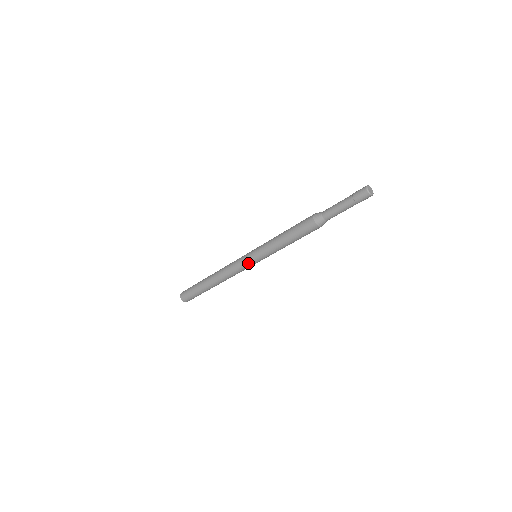
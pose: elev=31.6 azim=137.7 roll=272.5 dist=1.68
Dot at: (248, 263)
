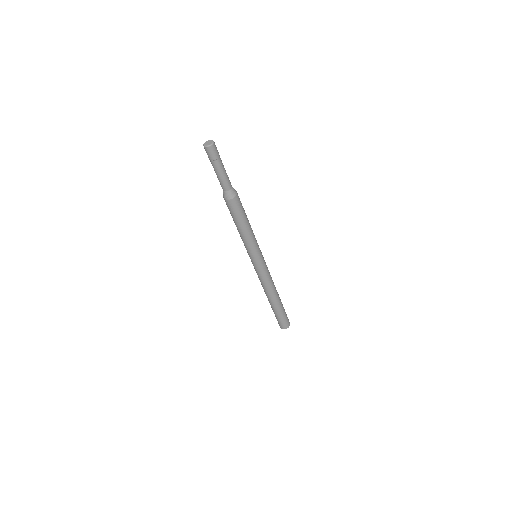
Dot at: (261, 265)
